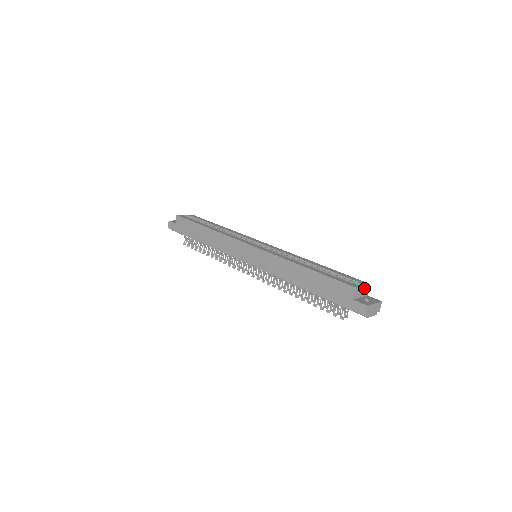
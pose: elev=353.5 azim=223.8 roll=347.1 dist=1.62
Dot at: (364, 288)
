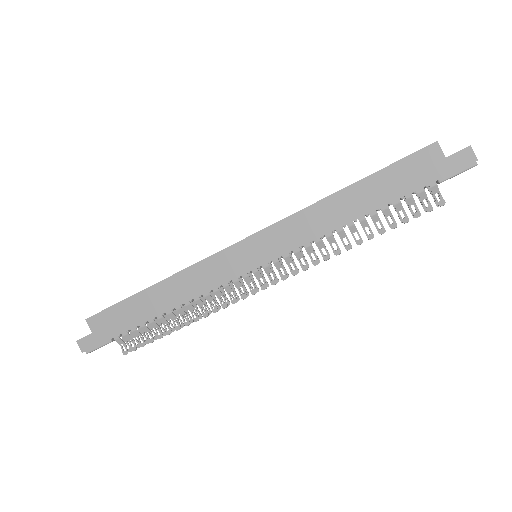
Dot at: occluded
